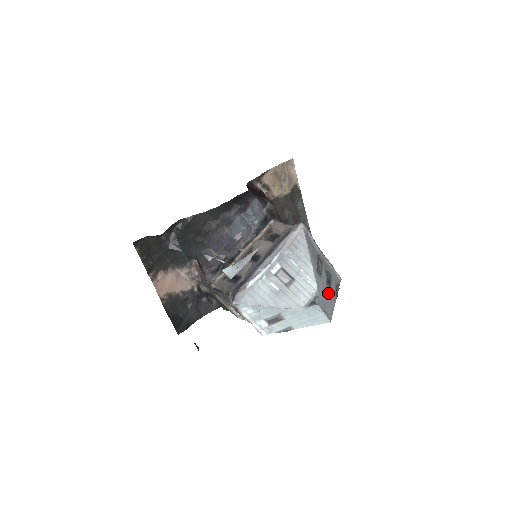
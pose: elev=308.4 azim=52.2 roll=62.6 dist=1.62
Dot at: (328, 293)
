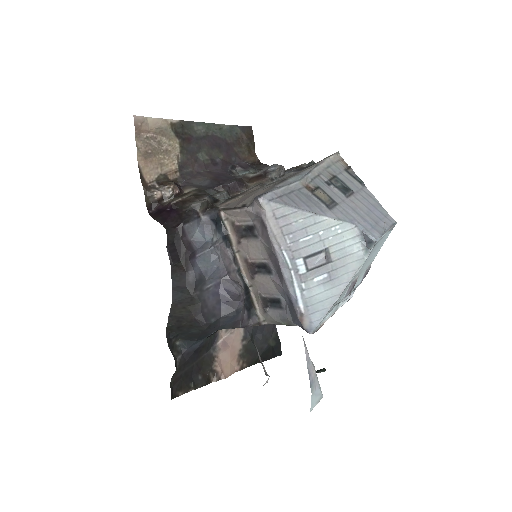
Dot at: (358, 201)
